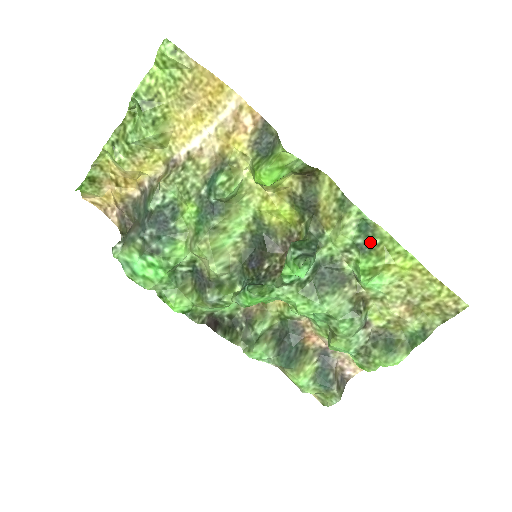
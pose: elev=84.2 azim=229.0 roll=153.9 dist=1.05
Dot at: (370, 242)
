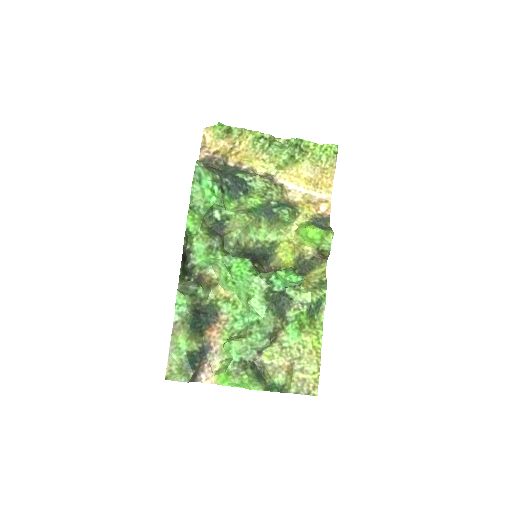
Dot at: (314, 313)
